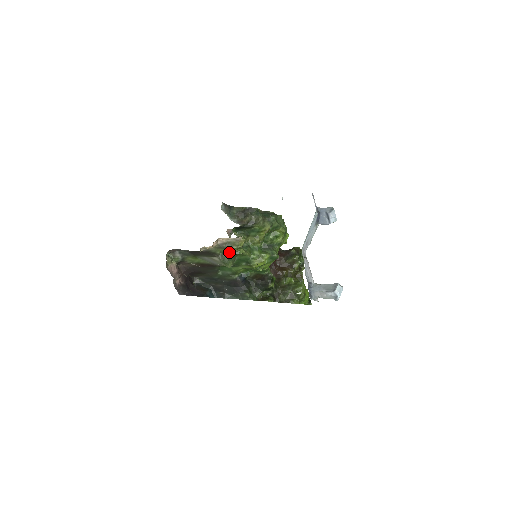
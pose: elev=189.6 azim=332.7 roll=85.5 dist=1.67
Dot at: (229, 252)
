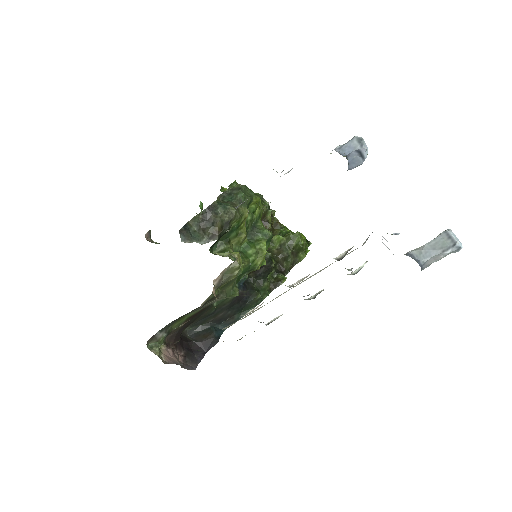
Dot at: (229, 282)
